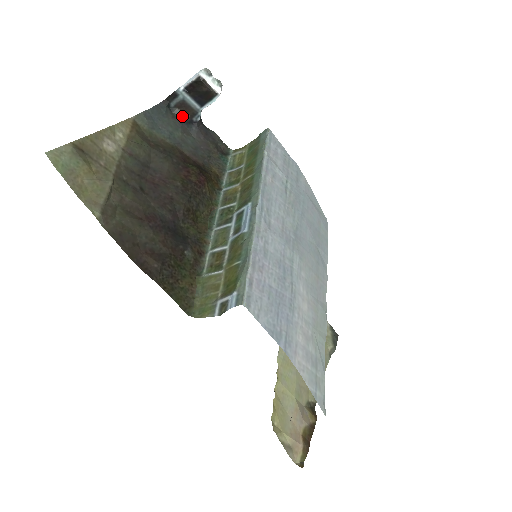
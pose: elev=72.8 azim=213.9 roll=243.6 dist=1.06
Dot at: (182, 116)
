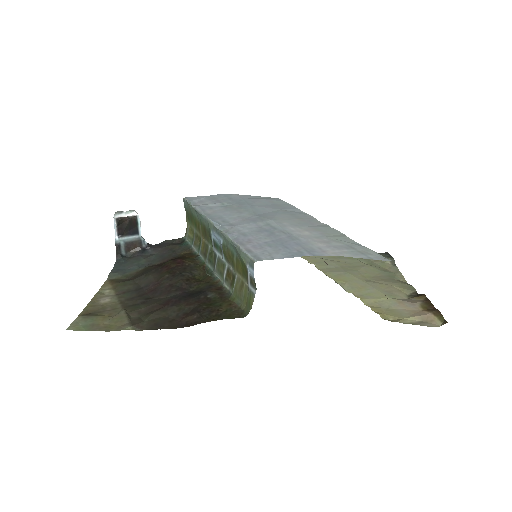
Dot at: (136, 252)
